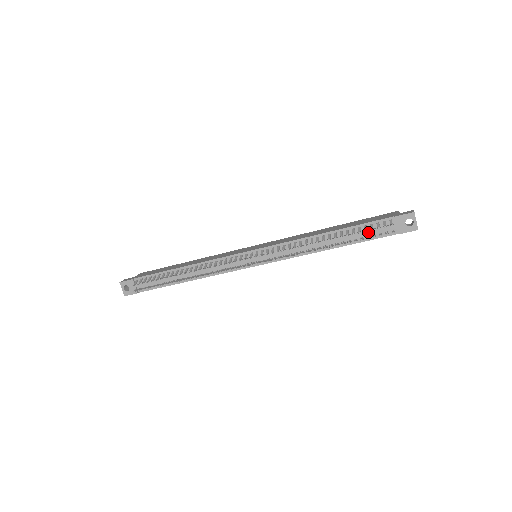
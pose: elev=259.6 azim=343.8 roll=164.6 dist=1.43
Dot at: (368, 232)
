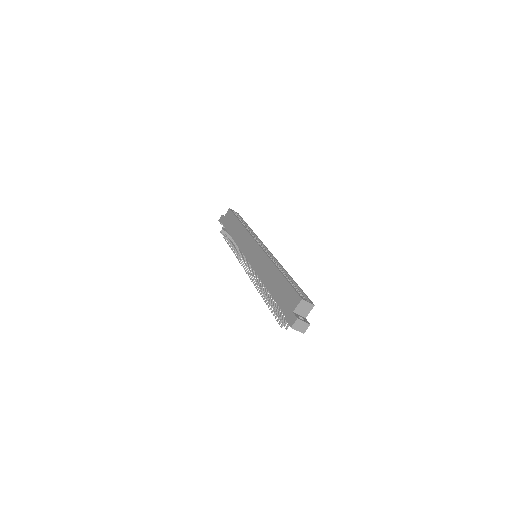
Dot at: occluded
